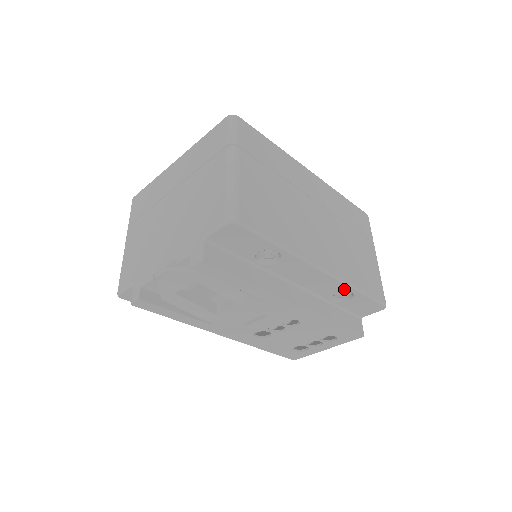
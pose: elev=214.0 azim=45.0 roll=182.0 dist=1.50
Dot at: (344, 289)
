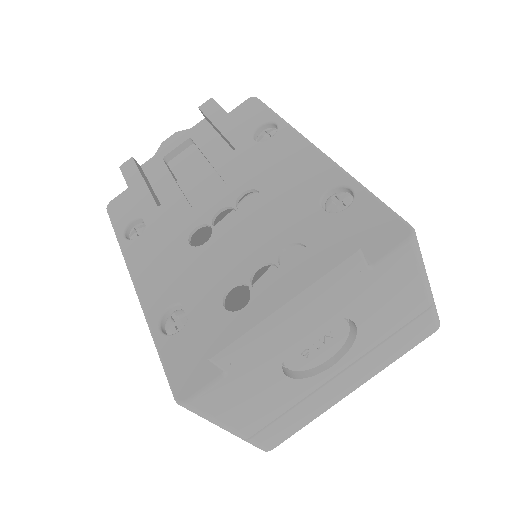
Dot at: (340, 180)
